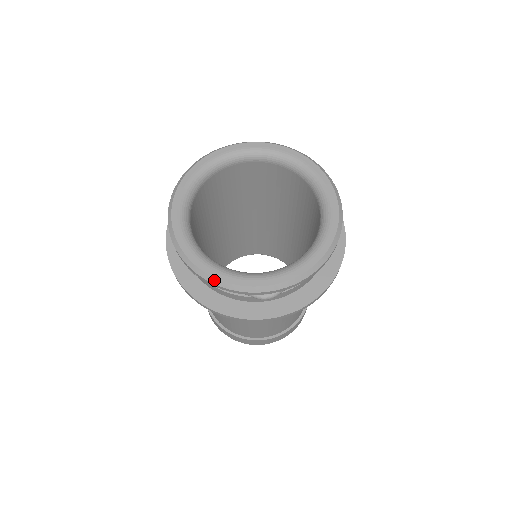
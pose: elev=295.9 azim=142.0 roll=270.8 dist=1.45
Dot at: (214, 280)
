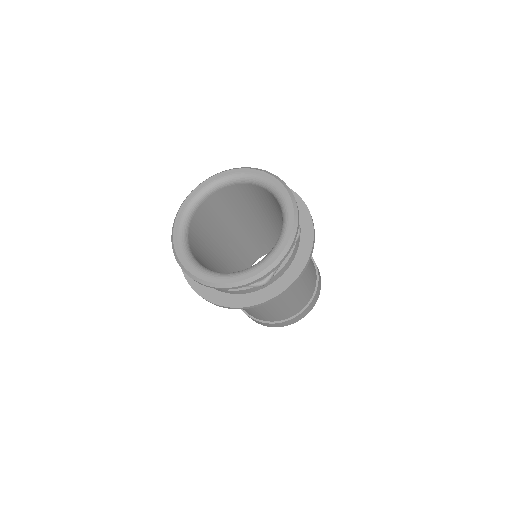
Dot at: (218, 285)
